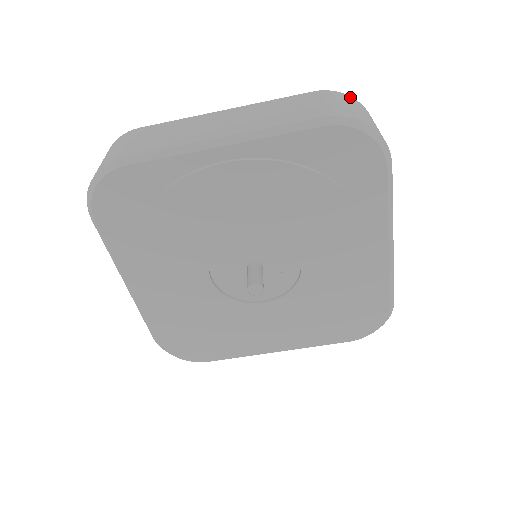
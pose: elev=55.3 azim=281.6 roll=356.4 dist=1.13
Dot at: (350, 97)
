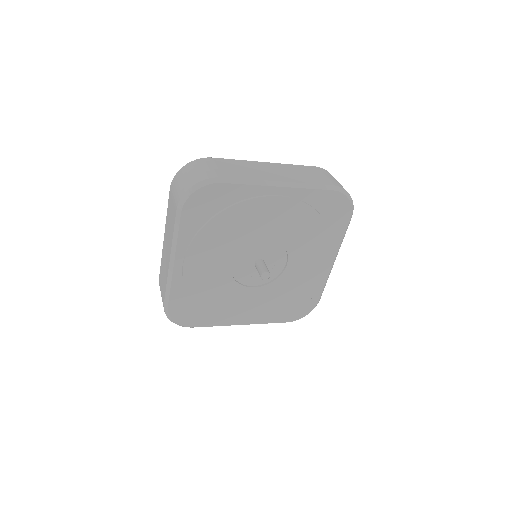
Dot at: occluded
